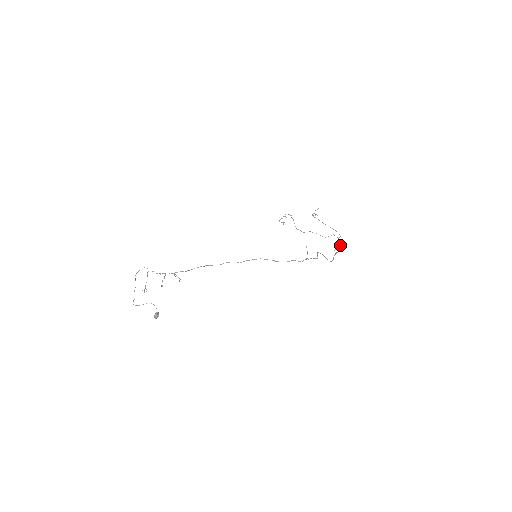
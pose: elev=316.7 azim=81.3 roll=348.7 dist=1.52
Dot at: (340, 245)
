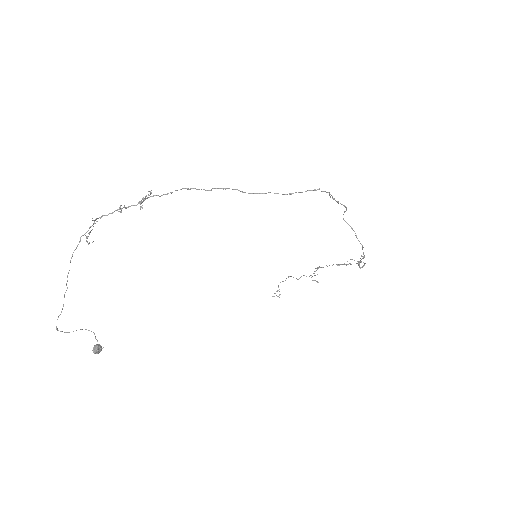
Dot at: (363, 266)
